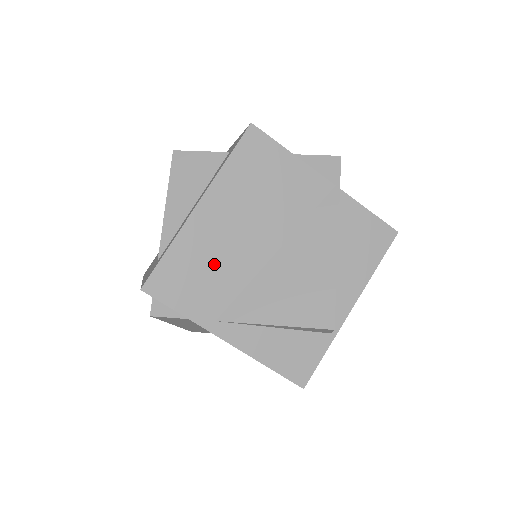
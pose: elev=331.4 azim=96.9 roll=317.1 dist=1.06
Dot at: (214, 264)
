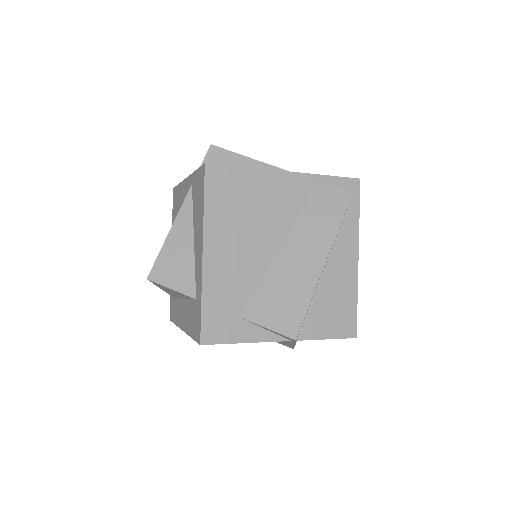
Dot at: occluded
